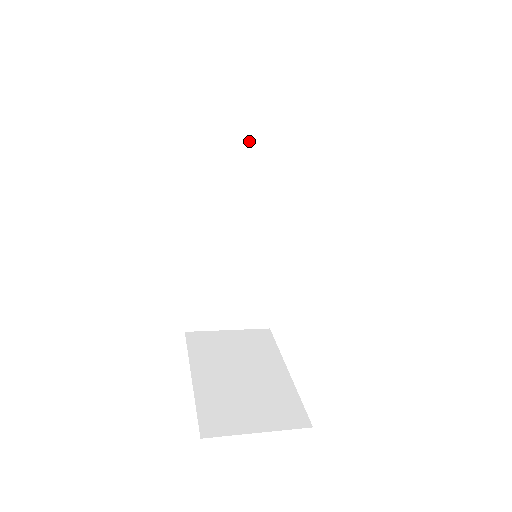
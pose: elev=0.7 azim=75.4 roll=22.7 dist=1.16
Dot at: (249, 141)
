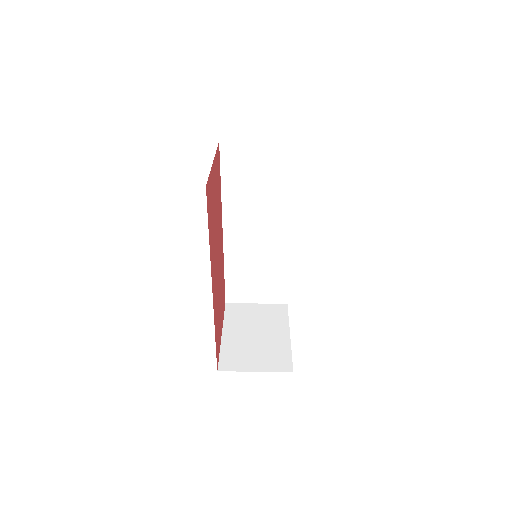
Dot at: (258, 174)
